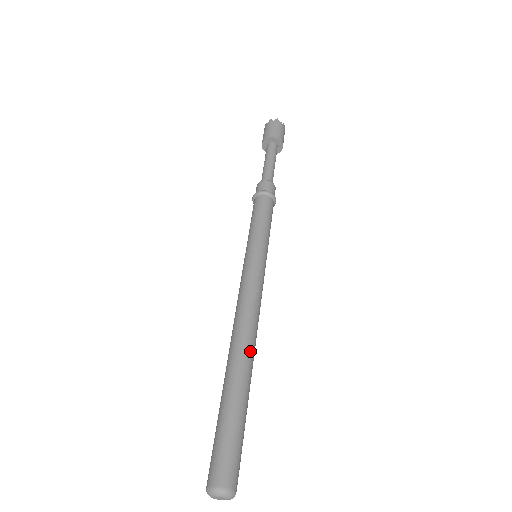
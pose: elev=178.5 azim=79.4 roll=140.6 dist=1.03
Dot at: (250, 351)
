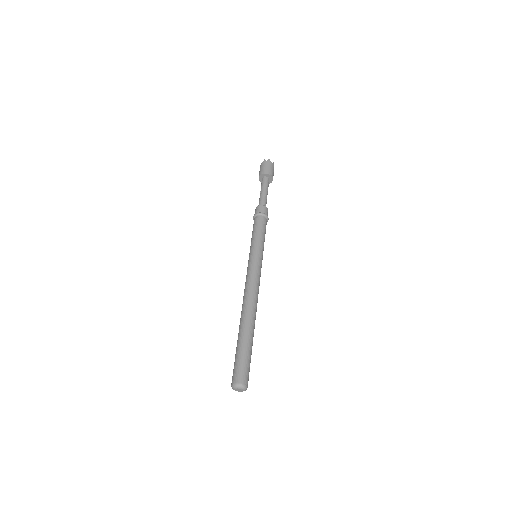
Dot at: (254, 313)
